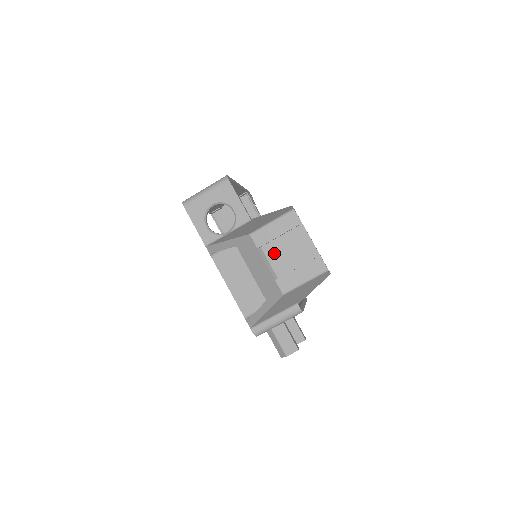
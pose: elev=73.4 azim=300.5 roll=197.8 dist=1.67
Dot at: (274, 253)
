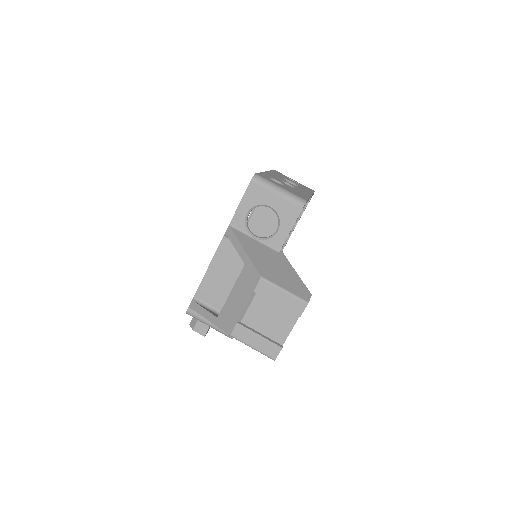
Dot at: (260, 304)
